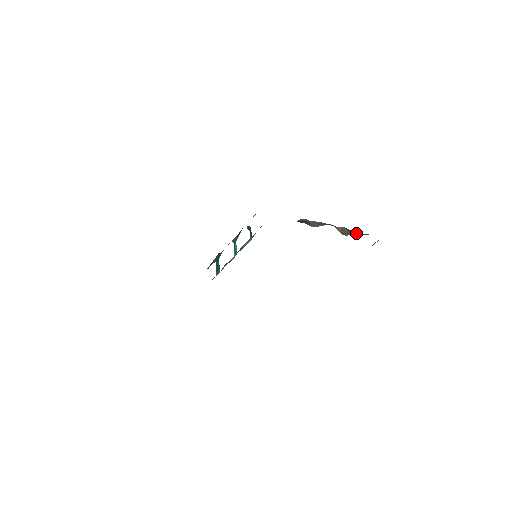
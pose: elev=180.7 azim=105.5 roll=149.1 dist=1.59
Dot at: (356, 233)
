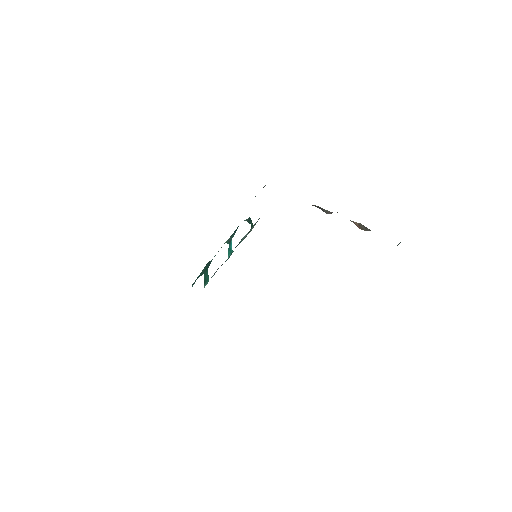
Dot at: occluded
